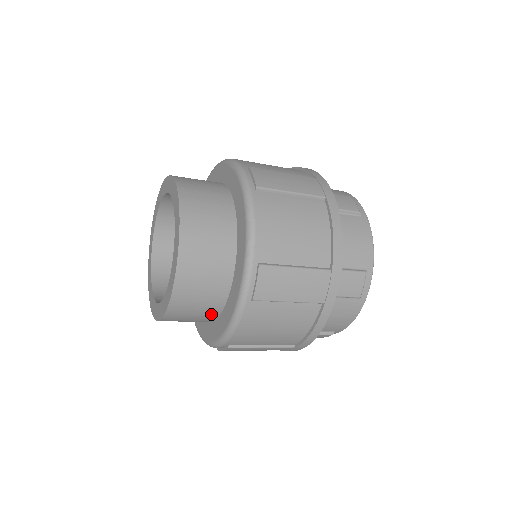
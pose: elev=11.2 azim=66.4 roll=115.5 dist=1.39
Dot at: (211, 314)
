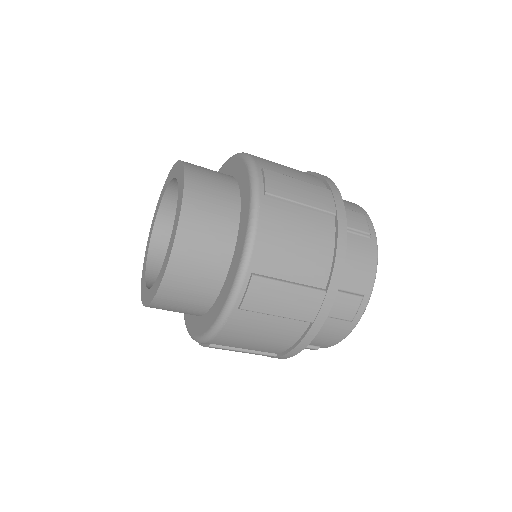
Dot at: (225, 248)
